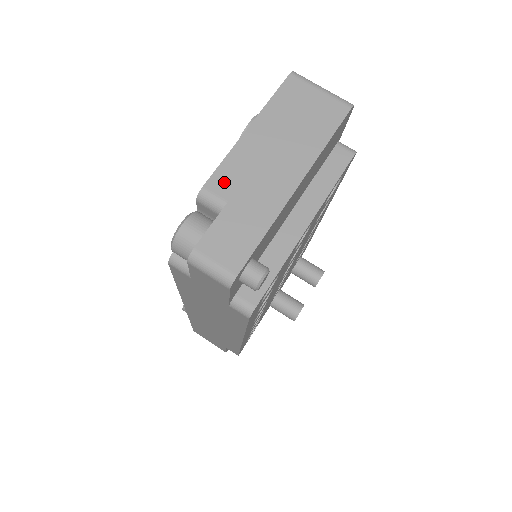
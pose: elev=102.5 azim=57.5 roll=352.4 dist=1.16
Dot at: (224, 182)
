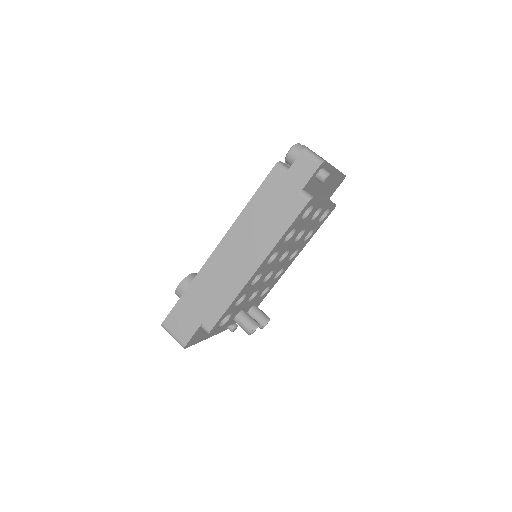
Dot at: (311, 150)
